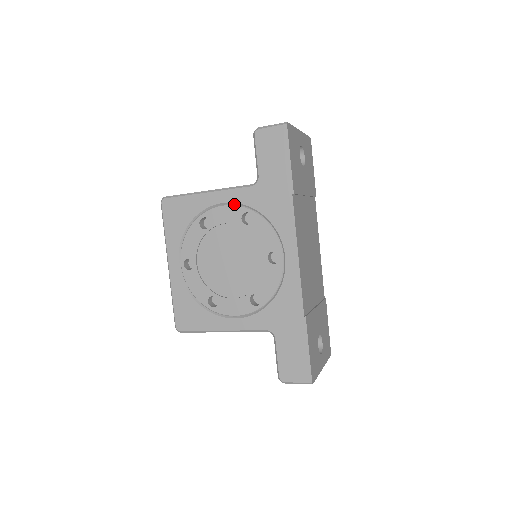
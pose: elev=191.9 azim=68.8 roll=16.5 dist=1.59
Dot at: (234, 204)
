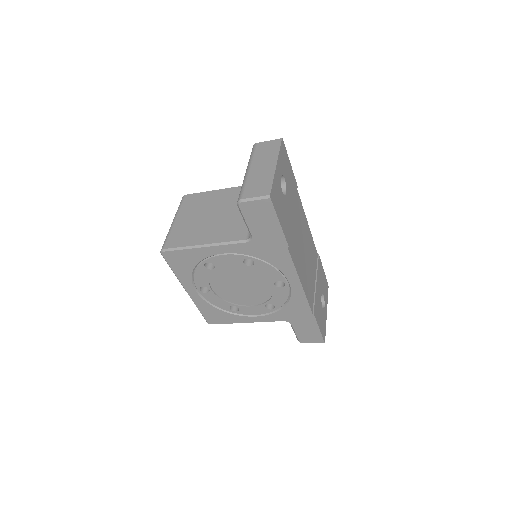
Dot at: (233, 253)
